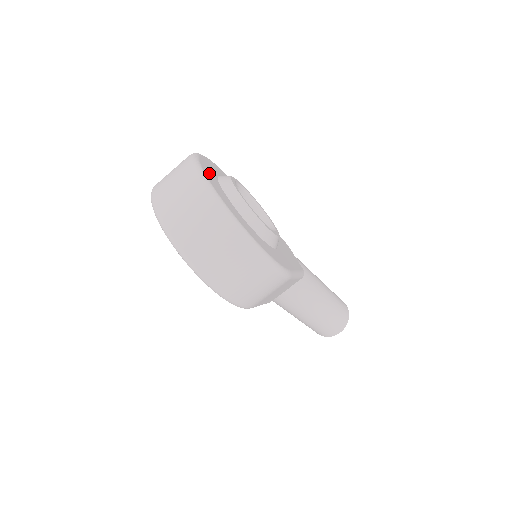
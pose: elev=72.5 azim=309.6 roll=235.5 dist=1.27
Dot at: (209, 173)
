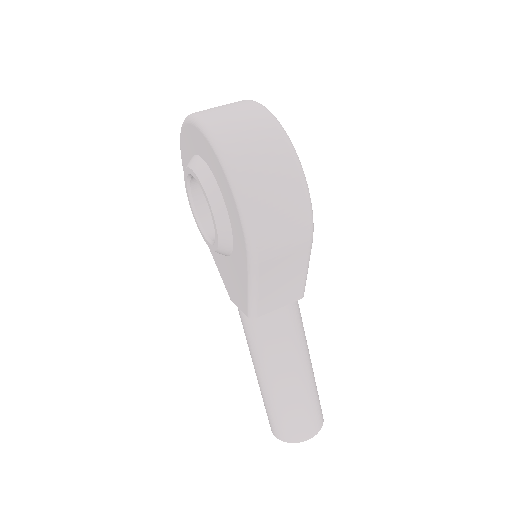
Dot at: occluded
